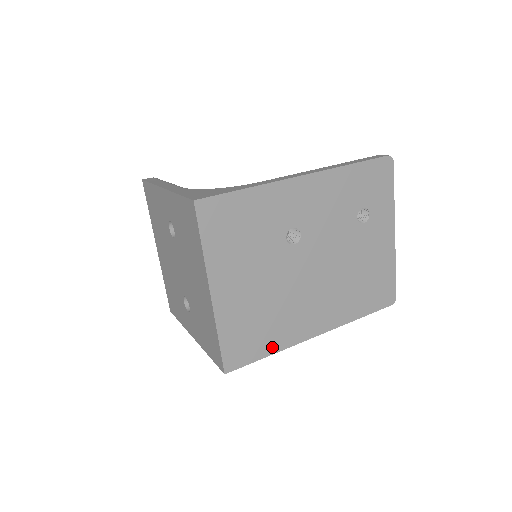
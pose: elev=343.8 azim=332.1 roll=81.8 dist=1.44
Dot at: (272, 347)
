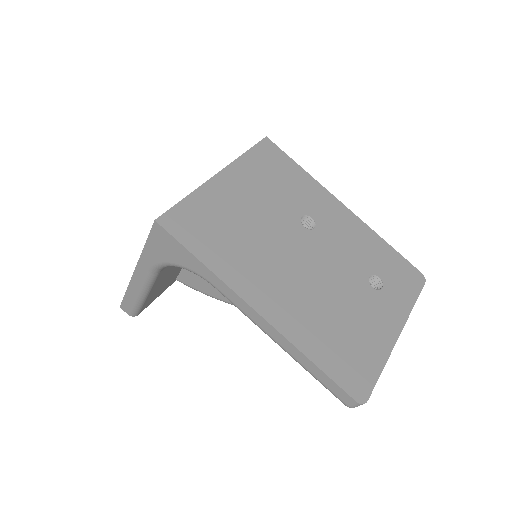
Dot at: (211, 260)
